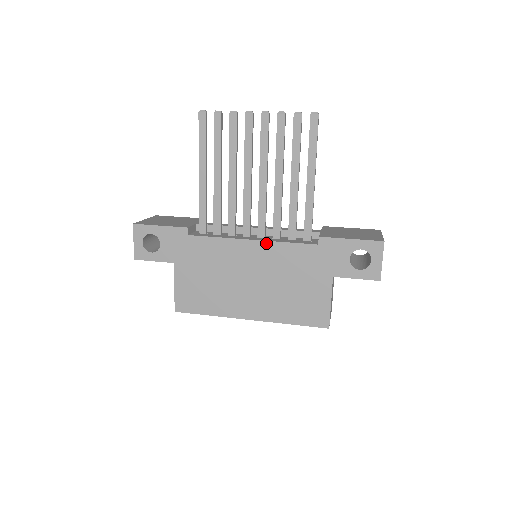
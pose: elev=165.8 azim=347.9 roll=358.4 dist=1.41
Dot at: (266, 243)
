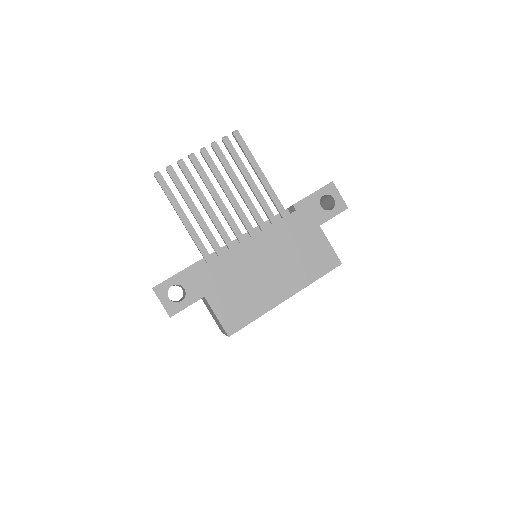
Dot at: (262, 233)
